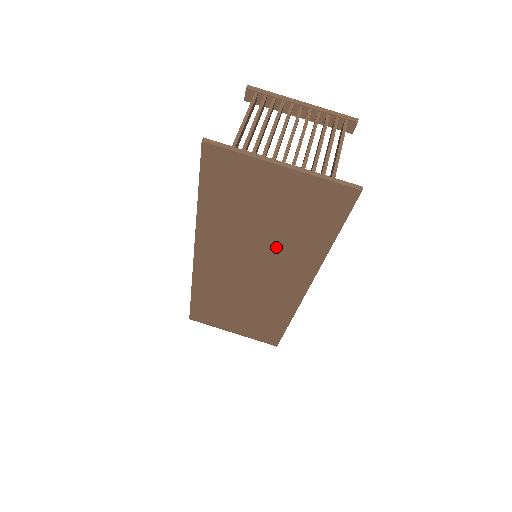
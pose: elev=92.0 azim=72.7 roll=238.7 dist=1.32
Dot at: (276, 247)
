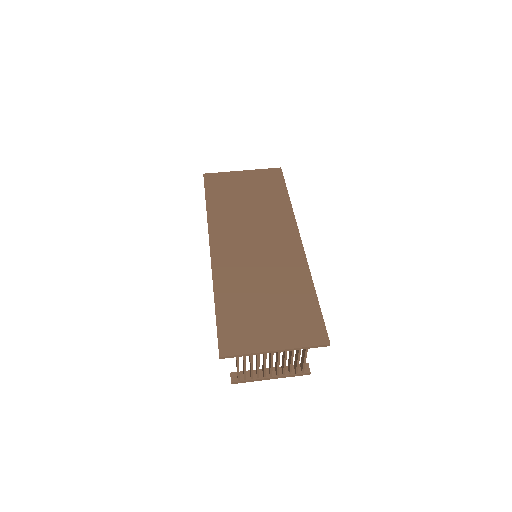
Dot at: (262, 213)
